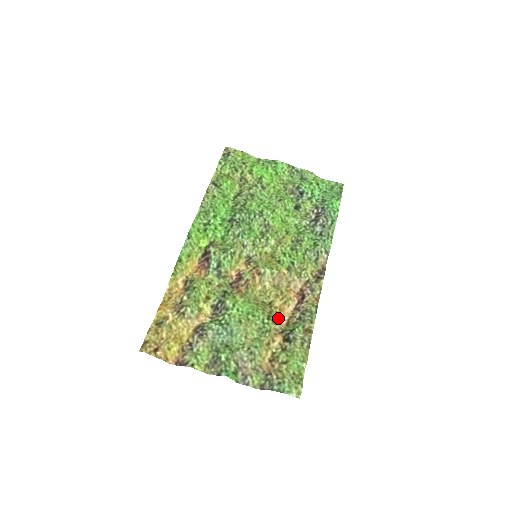
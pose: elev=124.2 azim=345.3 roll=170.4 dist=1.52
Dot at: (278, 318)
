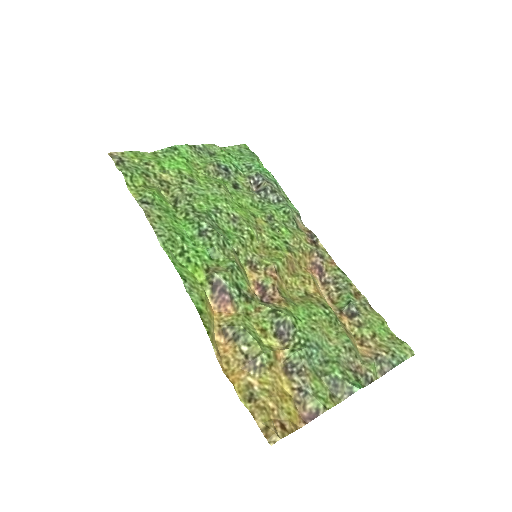
Dot at: (325, 302)
